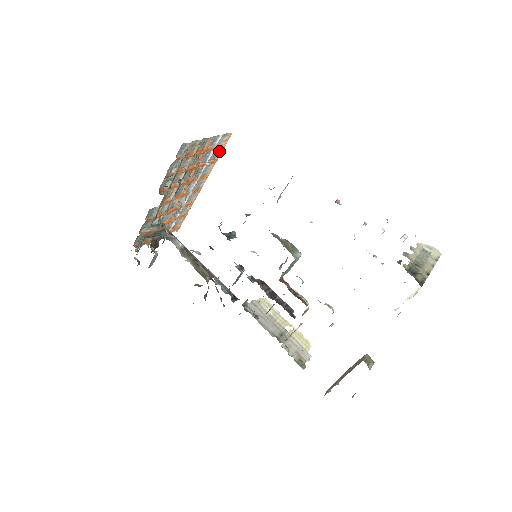
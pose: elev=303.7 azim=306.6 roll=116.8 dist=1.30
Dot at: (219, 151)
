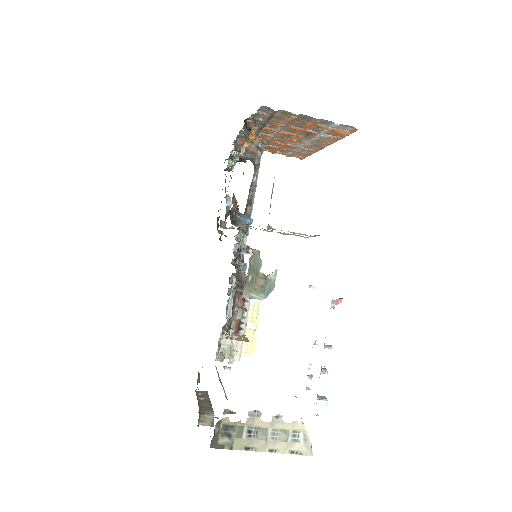
Dot at: occluded
